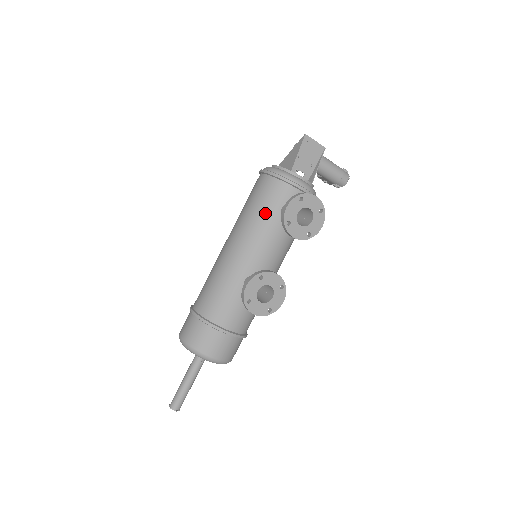
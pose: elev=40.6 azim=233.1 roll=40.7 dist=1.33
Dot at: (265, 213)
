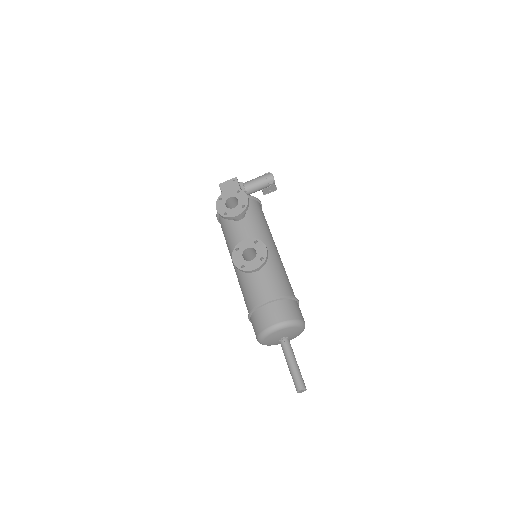
Dot at: (228, 230)
